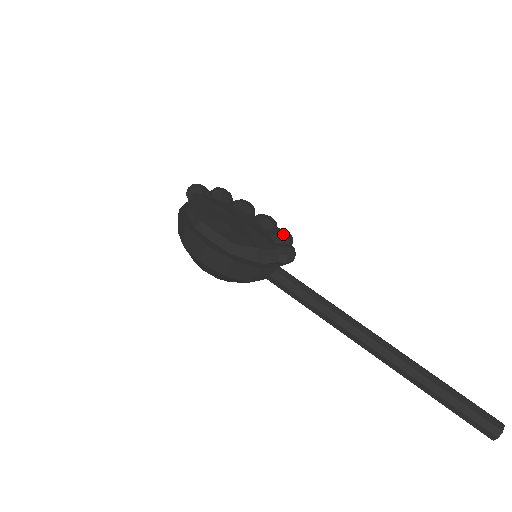
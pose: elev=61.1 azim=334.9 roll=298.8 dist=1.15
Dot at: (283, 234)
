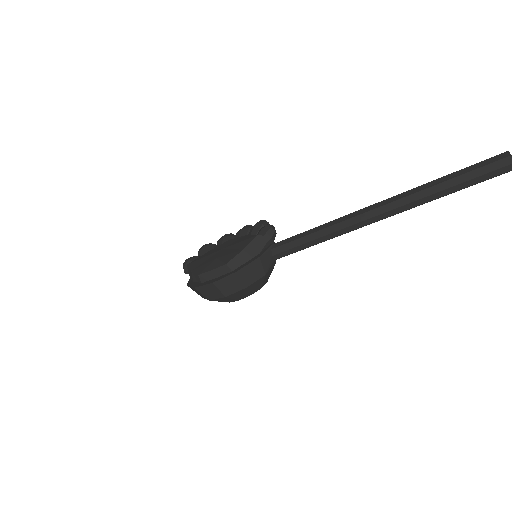
Dot at: (256, 226)
